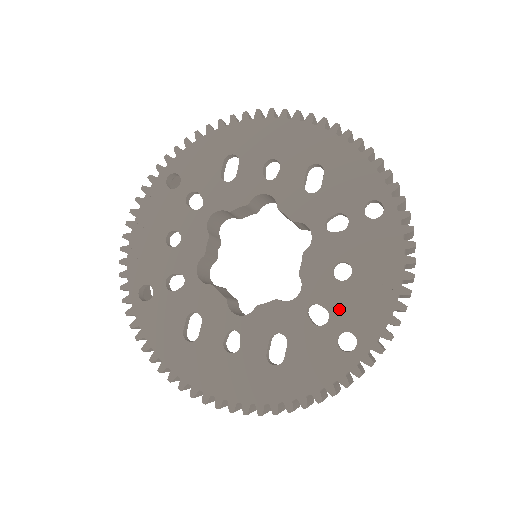
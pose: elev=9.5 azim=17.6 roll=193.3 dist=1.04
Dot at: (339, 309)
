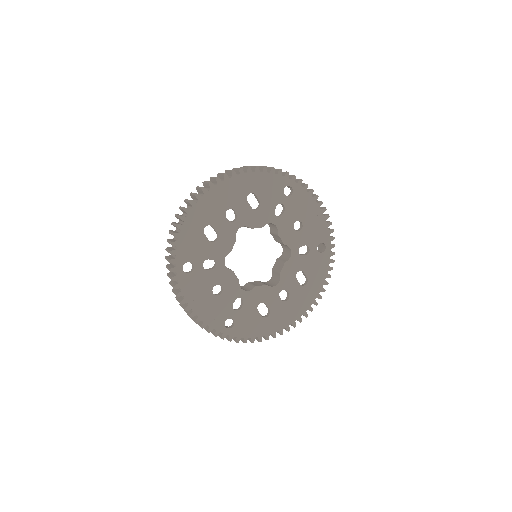
Dot at: (309, 240)
